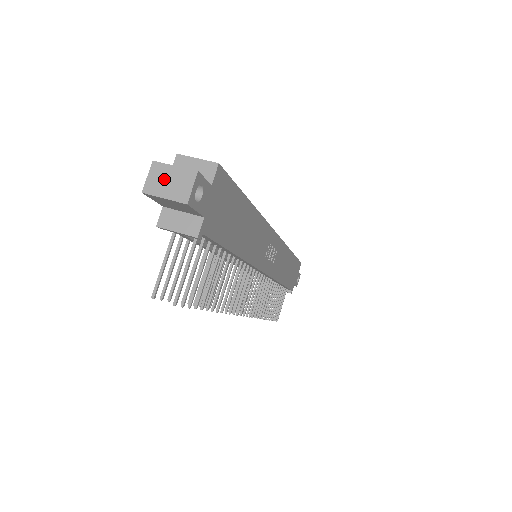
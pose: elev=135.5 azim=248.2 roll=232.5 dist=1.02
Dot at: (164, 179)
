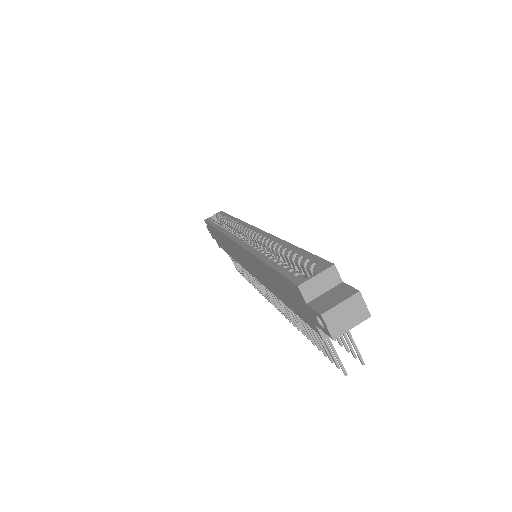
Dot at: (341, 318)
